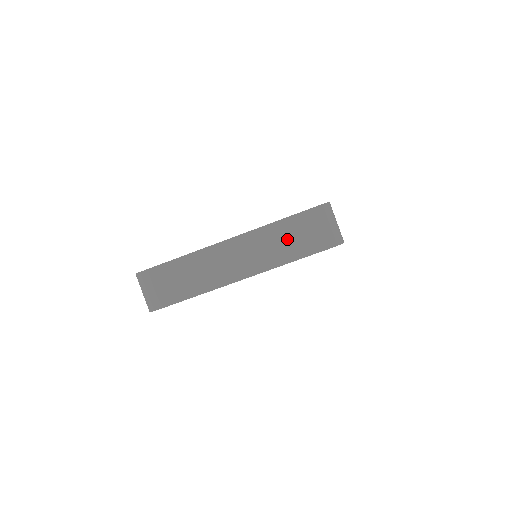
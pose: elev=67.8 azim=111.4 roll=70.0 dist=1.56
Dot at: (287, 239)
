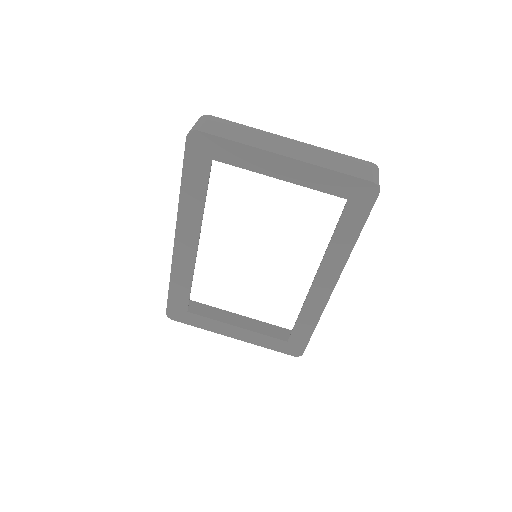
Dot at: (337, 161)
